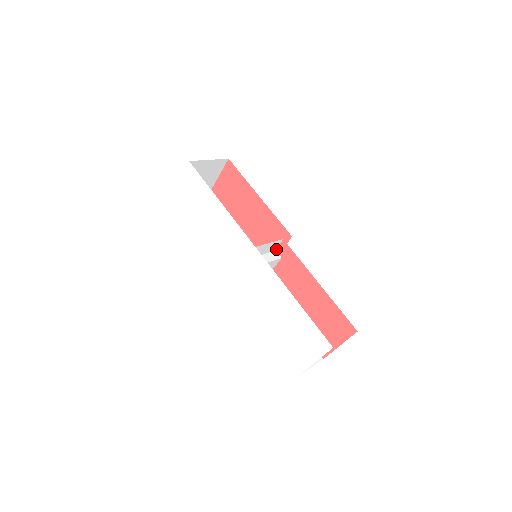
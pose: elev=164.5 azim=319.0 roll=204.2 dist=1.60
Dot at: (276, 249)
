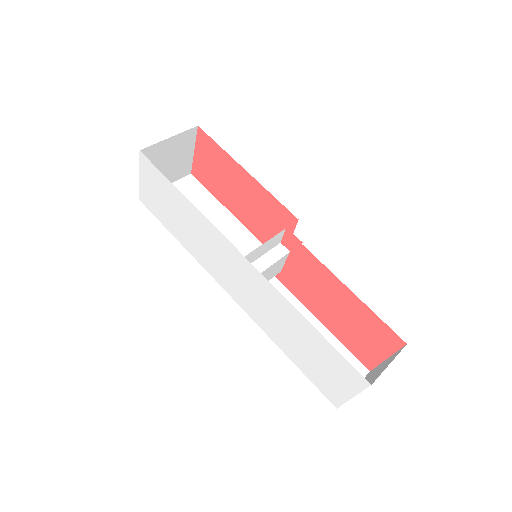
Dot at: (280, 241)
